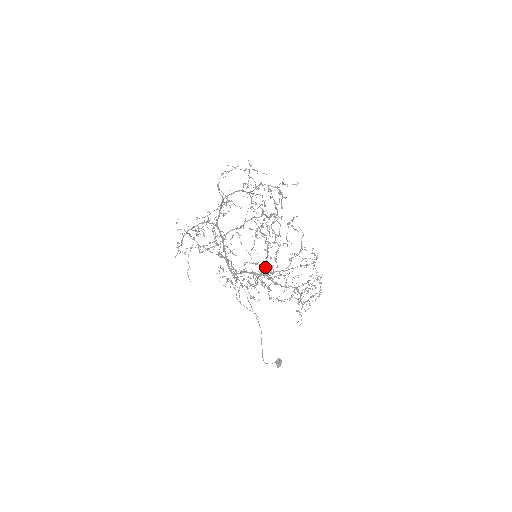
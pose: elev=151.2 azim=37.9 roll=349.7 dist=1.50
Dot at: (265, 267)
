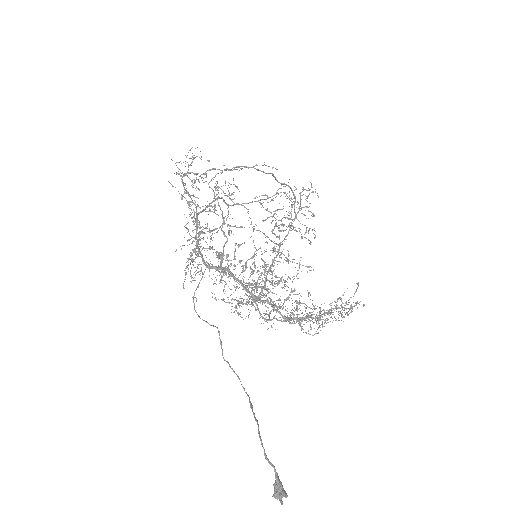
Dot at: (271, 268)
